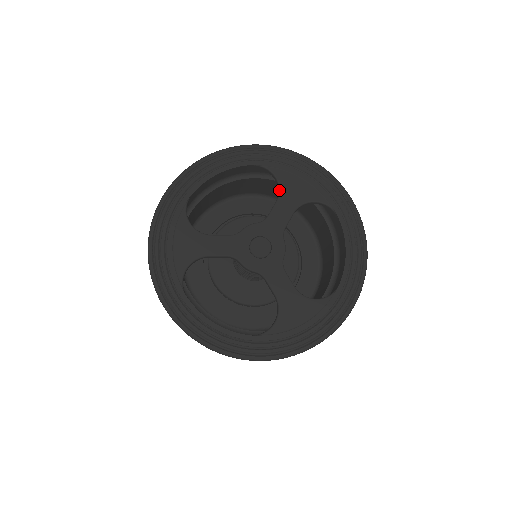
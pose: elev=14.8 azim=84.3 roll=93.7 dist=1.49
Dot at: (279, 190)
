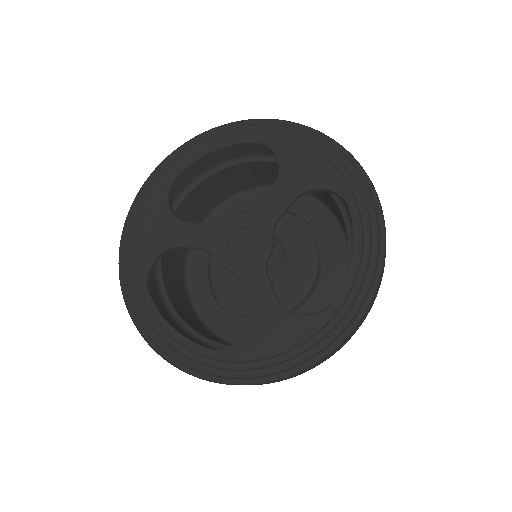
Dot at: (278, 172)
